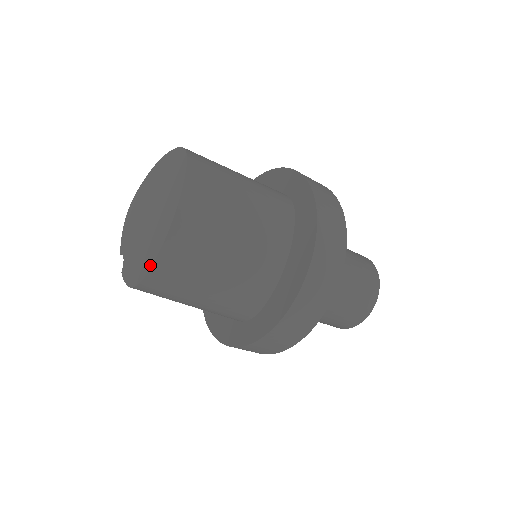
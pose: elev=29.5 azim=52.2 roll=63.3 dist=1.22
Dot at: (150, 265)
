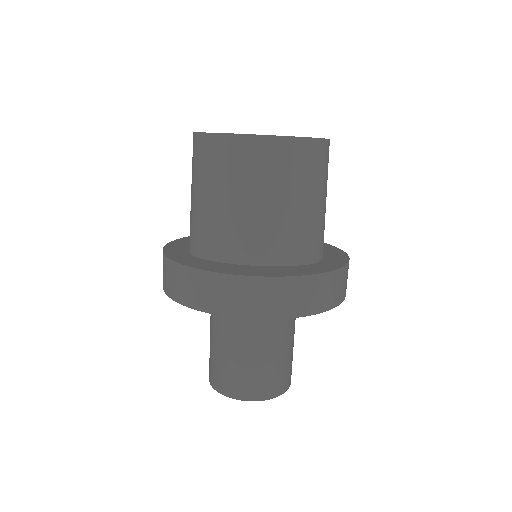
Dot at: occluded
